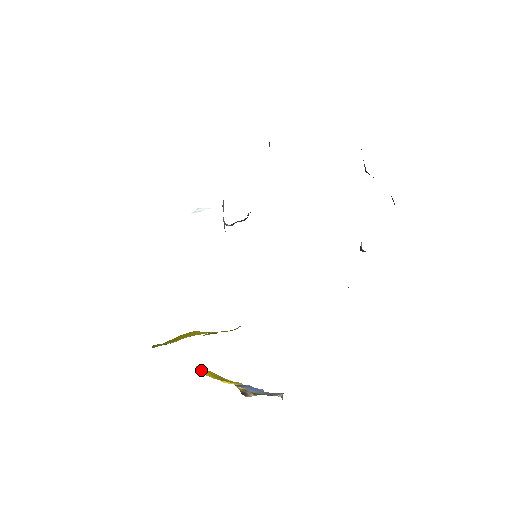
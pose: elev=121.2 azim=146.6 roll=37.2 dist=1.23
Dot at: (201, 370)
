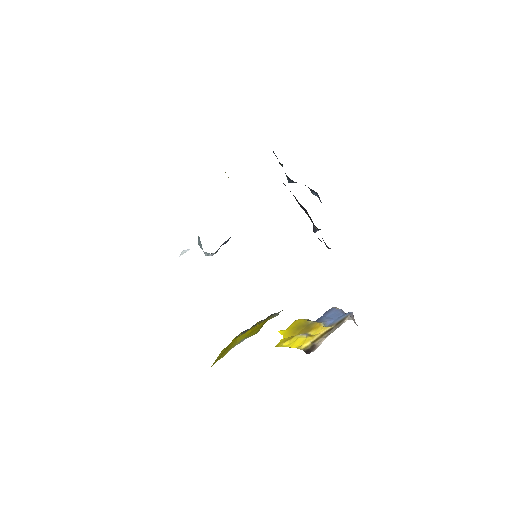
Dot at: (282, 333)
